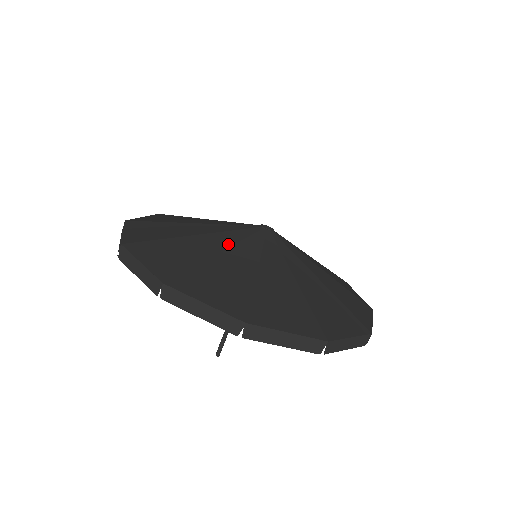
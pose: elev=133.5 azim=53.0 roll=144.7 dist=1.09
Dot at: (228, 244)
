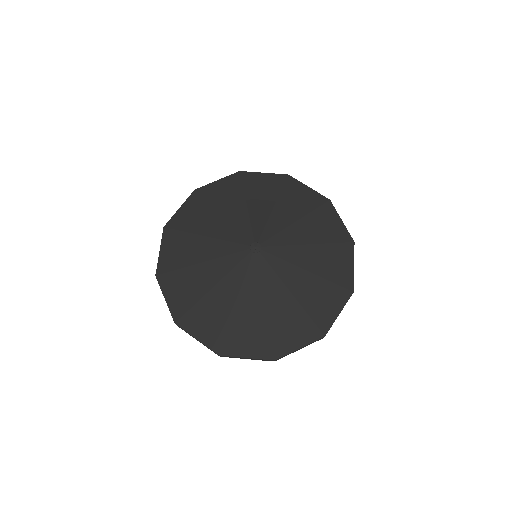
Dot at: (260, 294)
